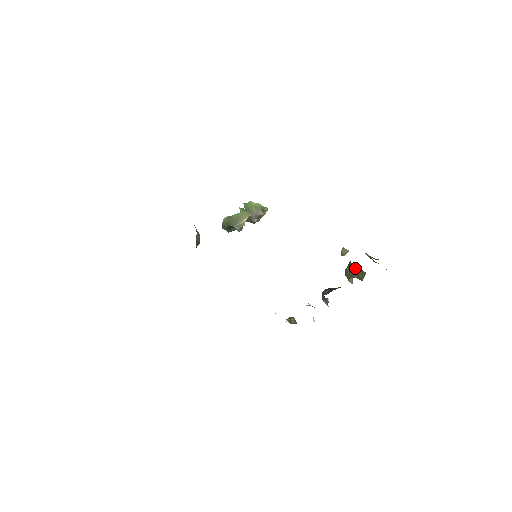
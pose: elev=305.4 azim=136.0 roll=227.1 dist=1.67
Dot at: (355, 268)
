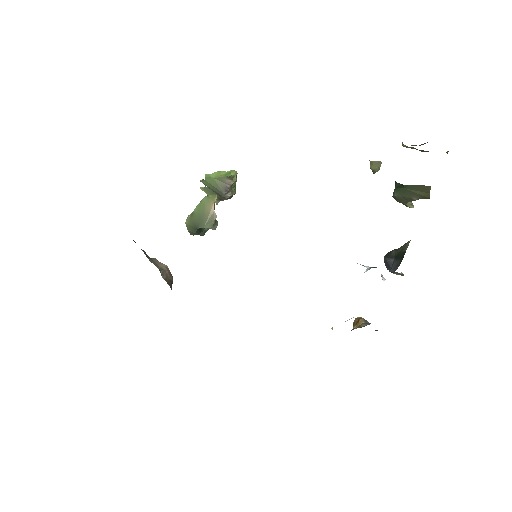
Dot at: (409, 188)
